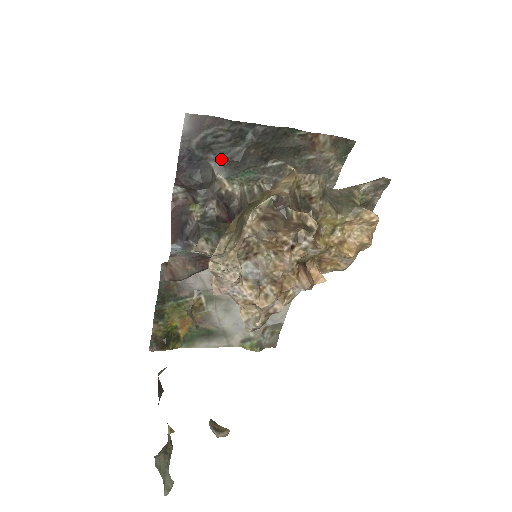
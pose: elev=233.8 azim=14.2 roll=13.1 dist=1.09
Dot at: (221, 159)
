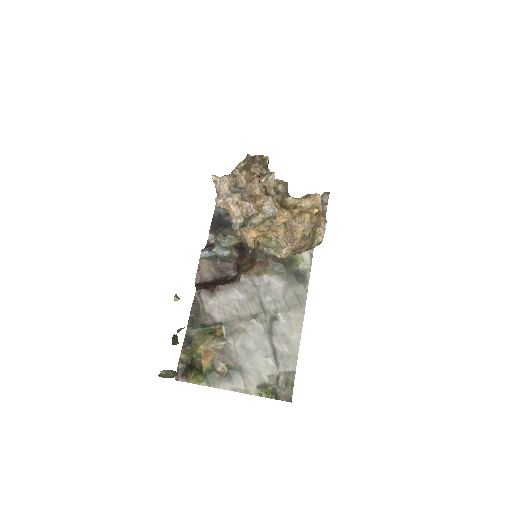
Dot at: occluded
